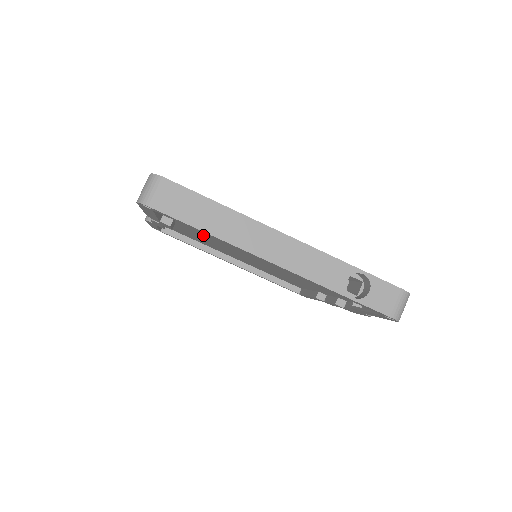
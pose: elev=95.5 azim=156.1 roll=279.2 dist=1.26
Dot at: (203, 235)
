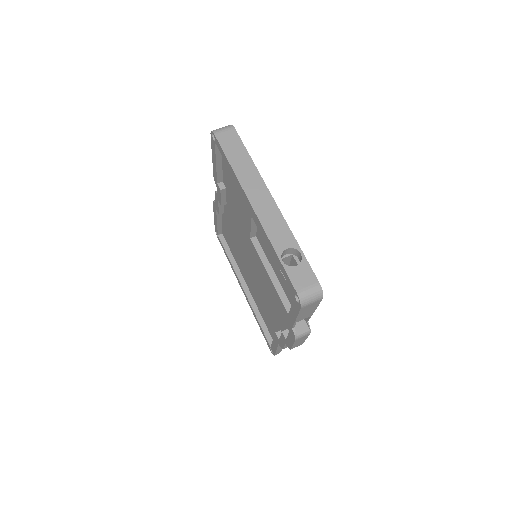
Dot at: (236, 221)
